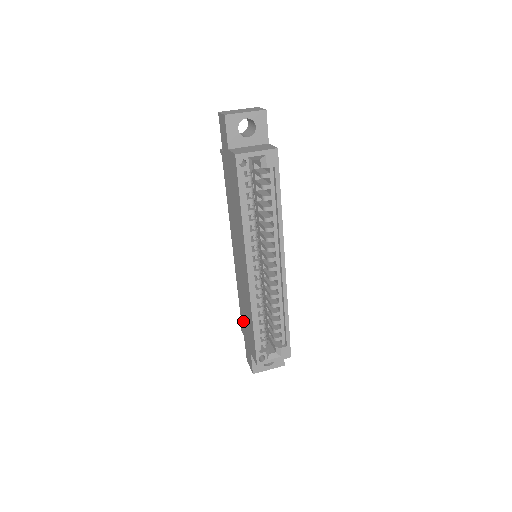
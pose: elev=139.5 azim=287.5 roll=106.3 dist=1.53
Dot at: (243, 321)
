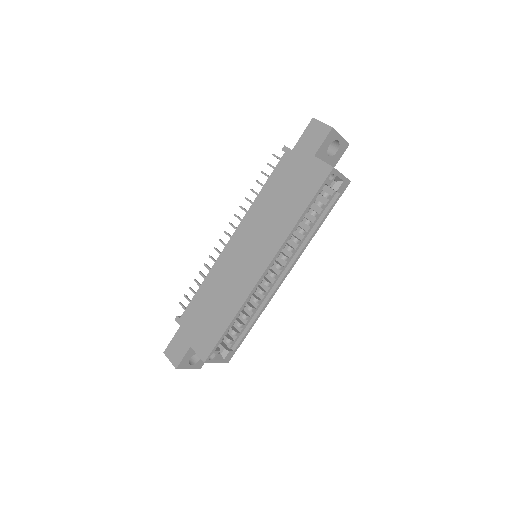
Dot at: (195, 311)
